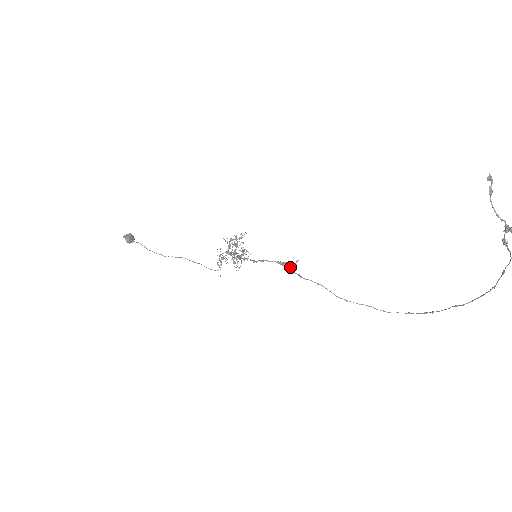
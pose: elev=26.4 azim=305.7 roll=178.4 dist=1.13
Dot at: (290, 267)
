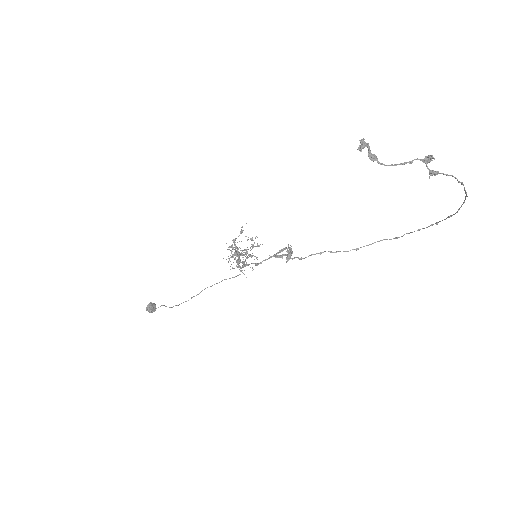
Dot at: (286, 255)
